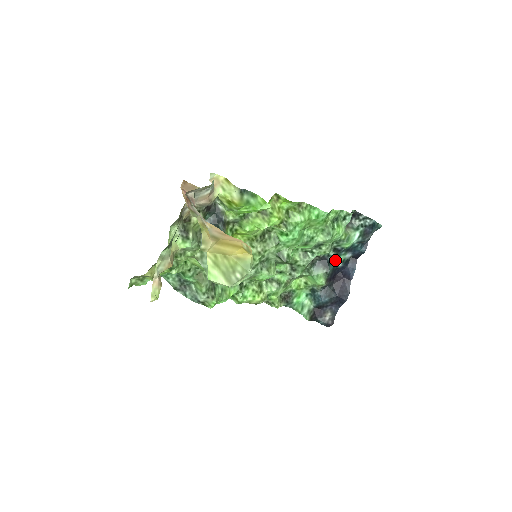
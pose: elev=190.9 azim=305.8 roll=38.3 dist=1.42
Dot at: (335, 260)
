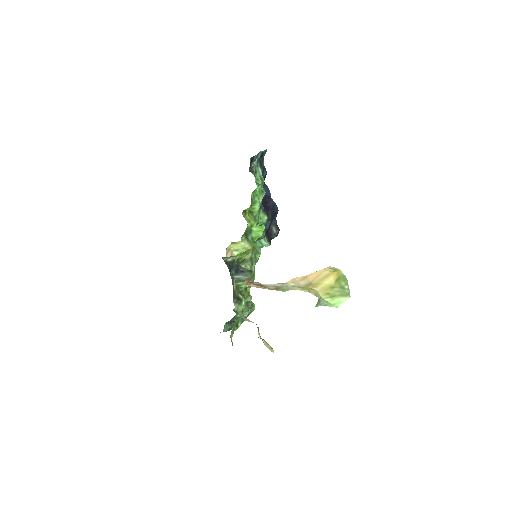
Dot at: occluded
